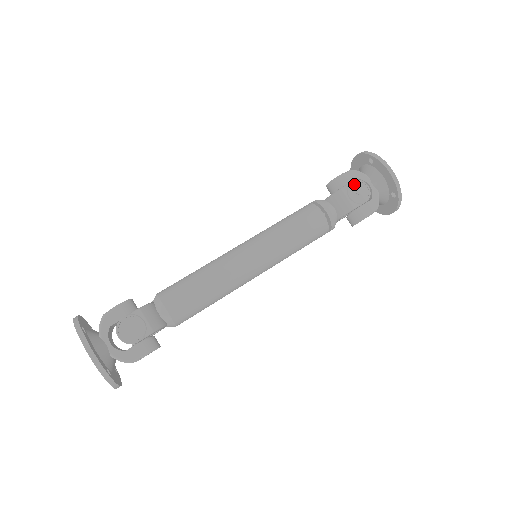
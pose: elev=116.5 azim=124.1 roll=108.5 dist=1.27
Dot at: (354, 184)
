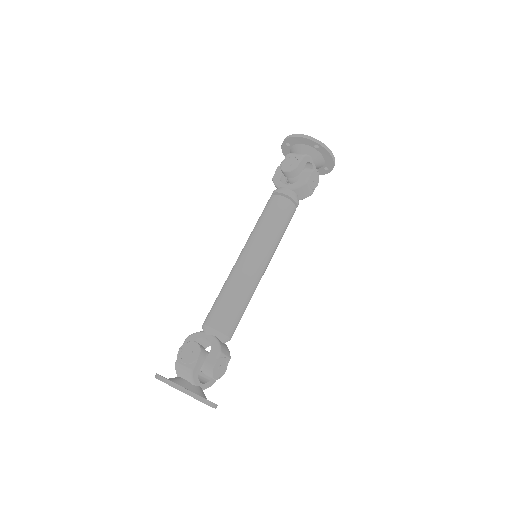
Dot at: (312, 174)
